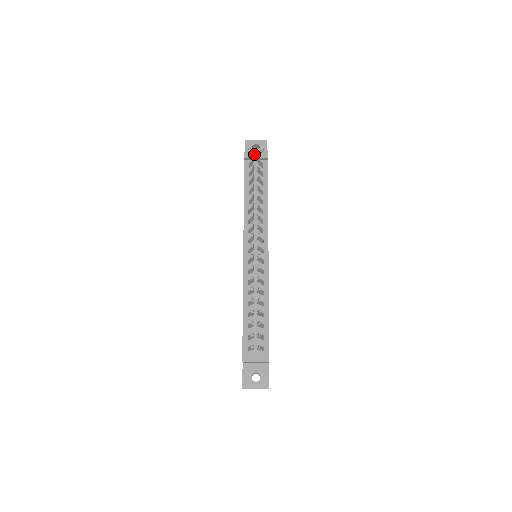
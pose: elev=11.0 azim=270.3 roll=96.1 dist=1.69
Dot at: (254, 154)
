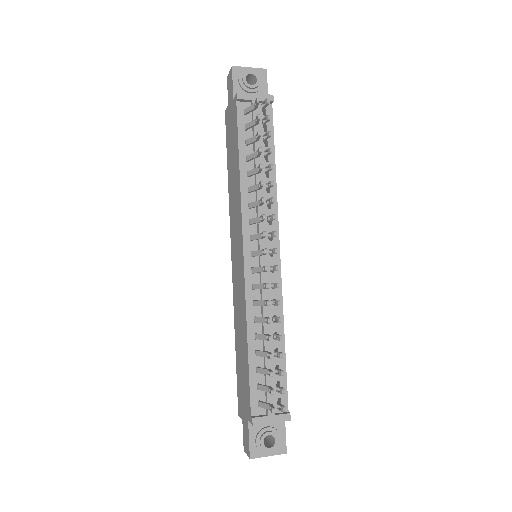
Dot at: (253, 93)
